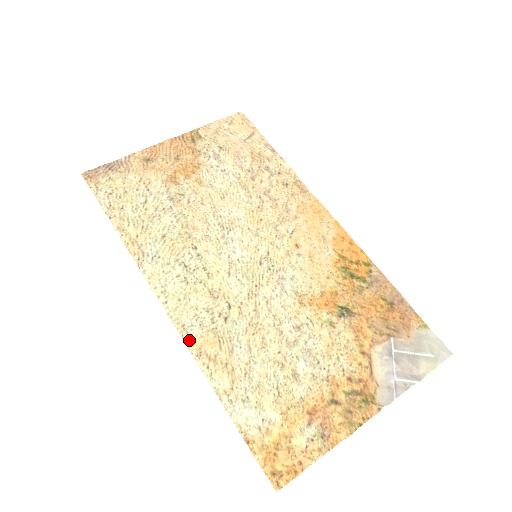
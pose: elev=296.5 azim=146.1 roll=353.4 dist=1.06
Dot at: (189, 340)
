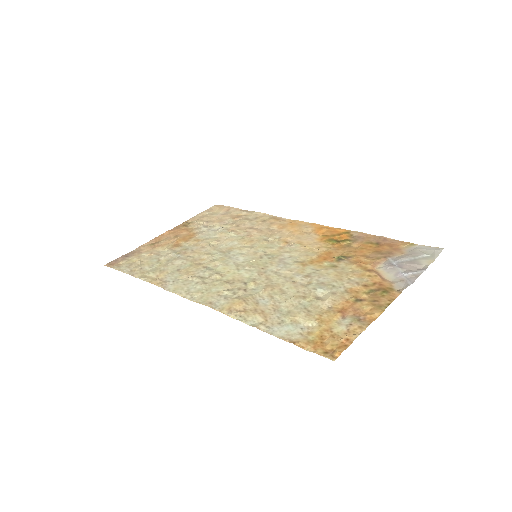
Dot at: (218, 308)
